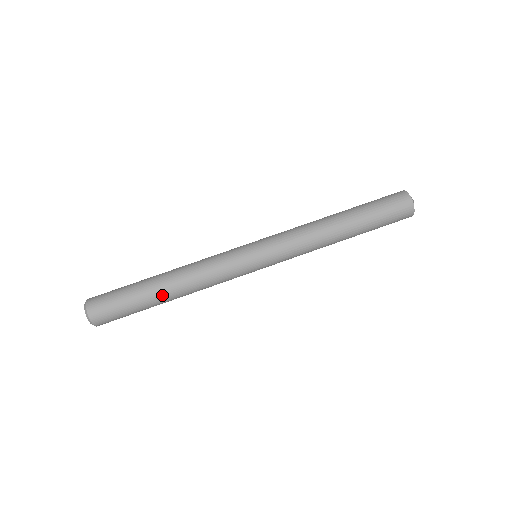
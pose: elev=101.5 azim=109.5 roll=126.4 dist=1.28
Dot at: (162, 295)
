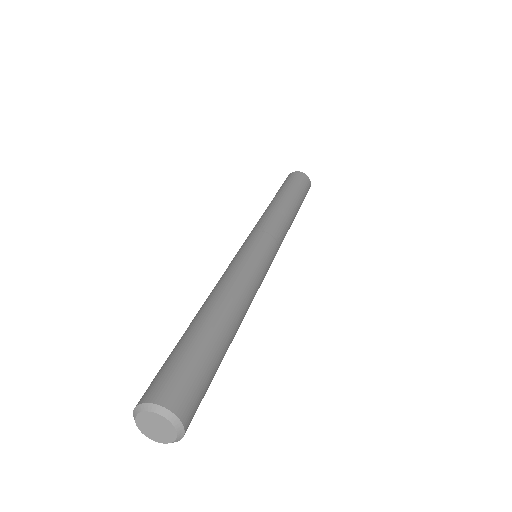
Dot at: (232, 335)
